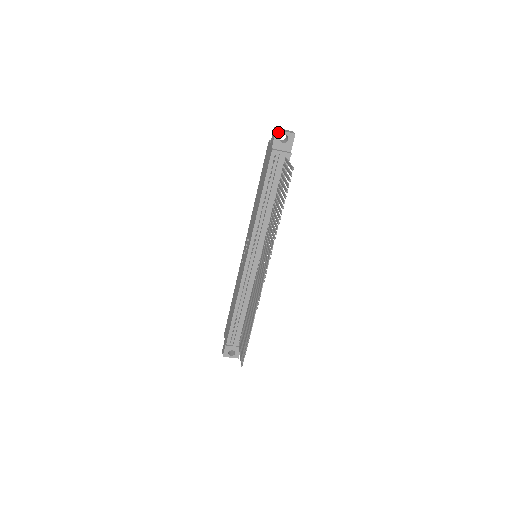
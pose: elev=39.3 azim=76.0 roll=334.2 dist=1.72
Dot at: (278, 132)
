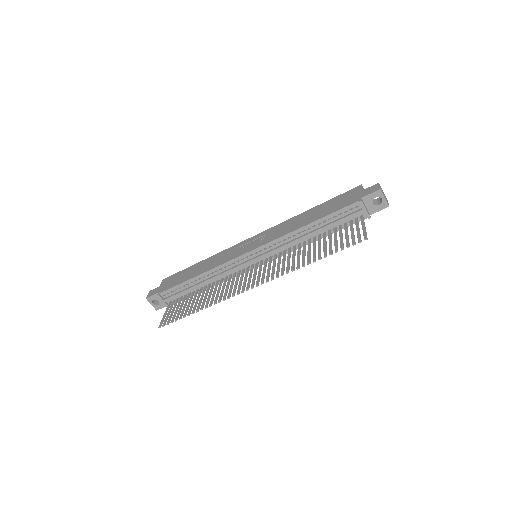
Dot at: (380, 192)
